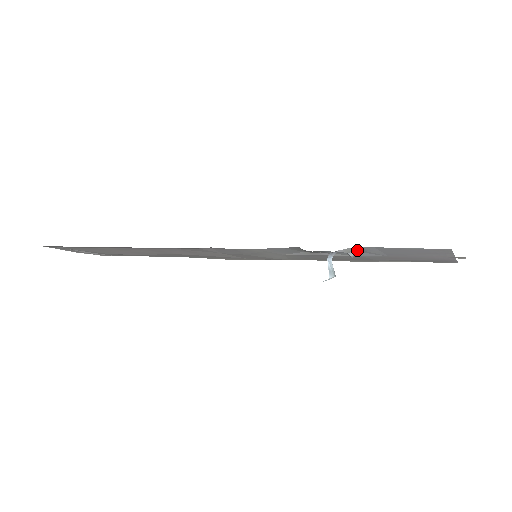
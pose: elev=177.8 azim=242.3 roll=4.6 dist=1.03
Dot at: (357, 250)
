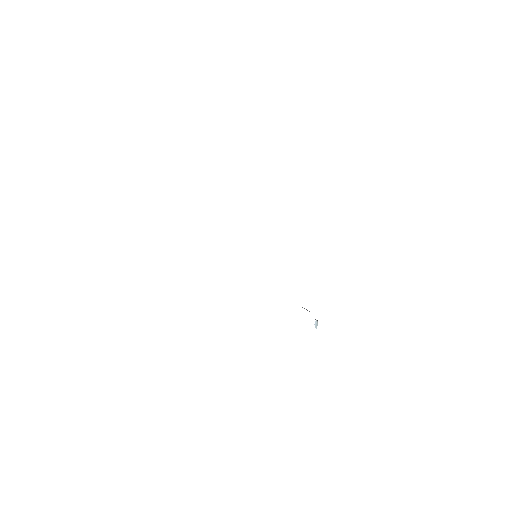
Dot at: occluded
